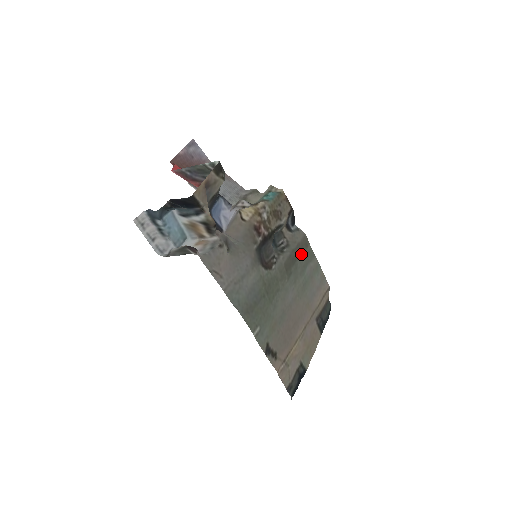
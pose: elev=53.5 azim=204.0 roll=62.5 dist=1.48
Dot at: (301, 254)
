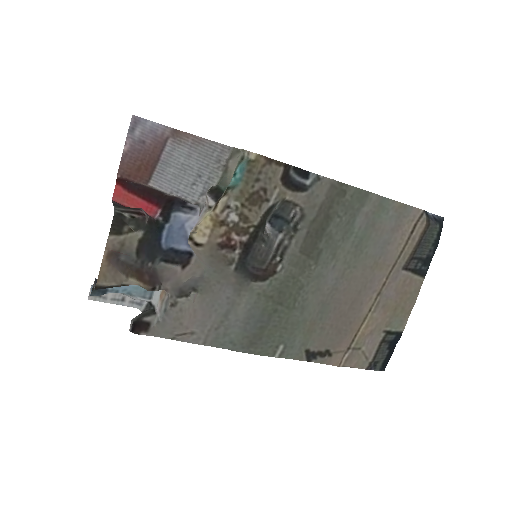
Dot at: (334, 213)
